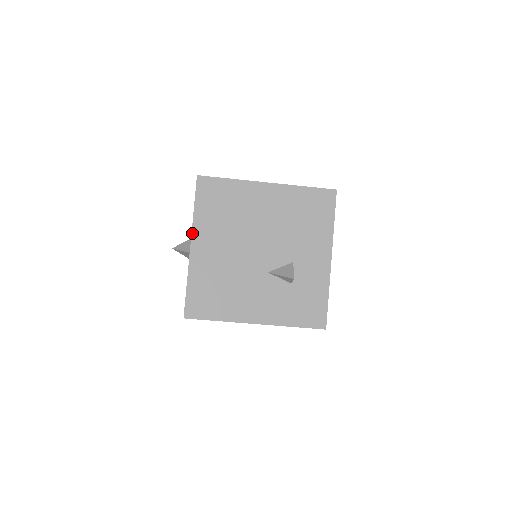
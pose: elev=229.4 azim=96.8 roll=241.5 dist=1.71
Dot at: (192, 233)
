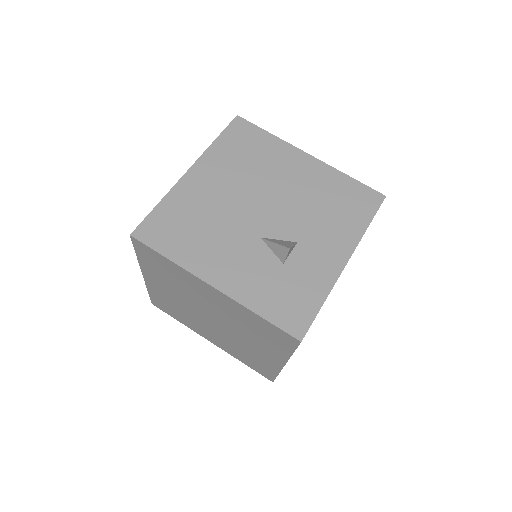
Dot at: (198, 159)
